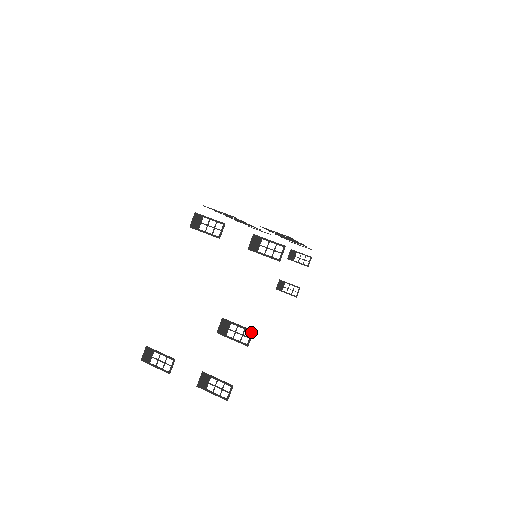
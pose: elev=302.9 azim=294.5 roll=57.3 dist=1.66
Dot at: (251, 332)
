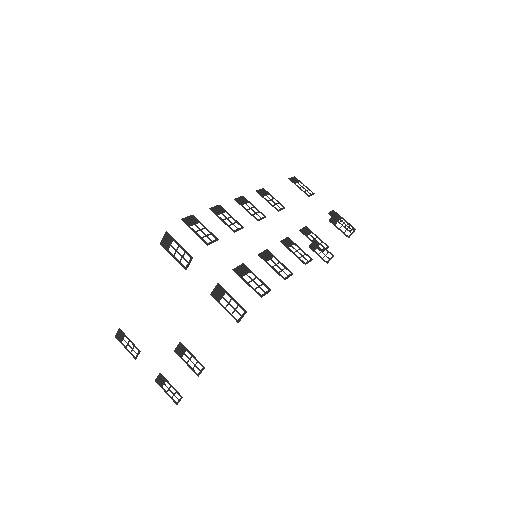
Dot at: occluded
